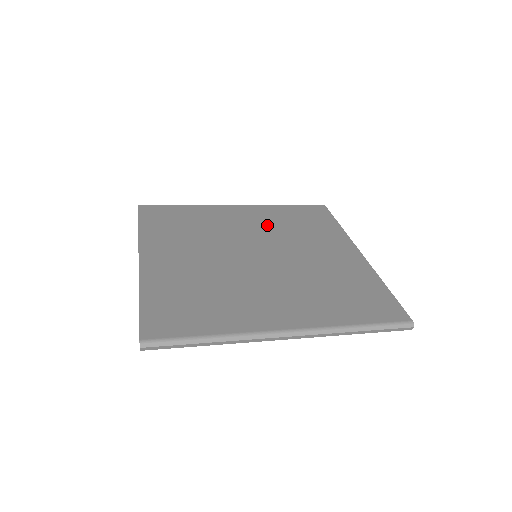
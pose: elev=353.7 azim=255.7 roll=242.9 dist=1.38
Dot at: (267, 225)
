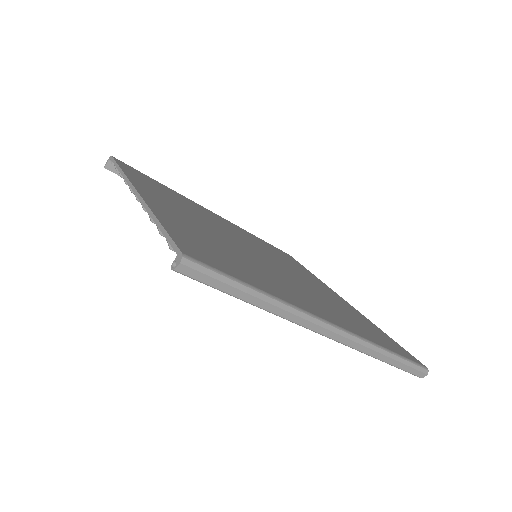
Dot at: (252, 240)
